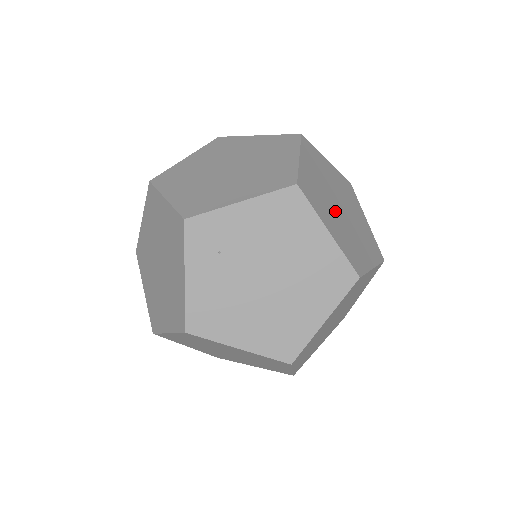
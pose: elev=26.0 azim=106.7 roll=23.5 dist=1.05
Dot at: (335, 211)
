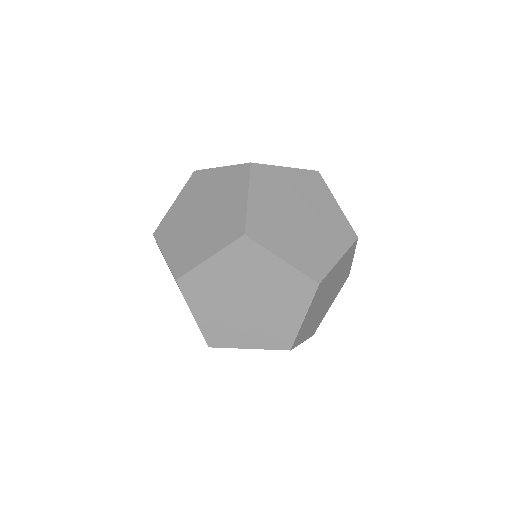
Dot at: (245, 317)
